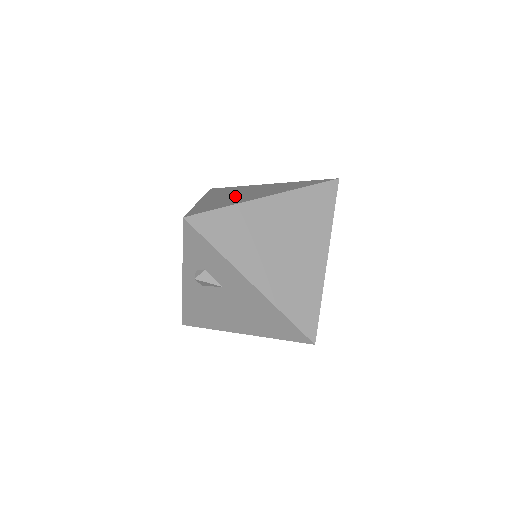
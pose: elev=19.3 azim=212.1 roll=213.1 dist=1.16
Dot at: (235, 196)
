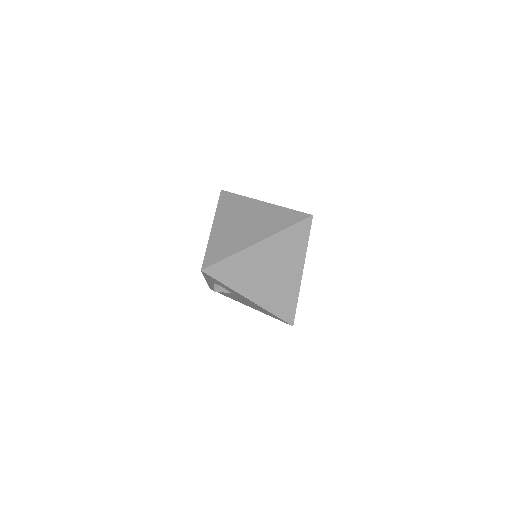
Dot at: (237, 229)
